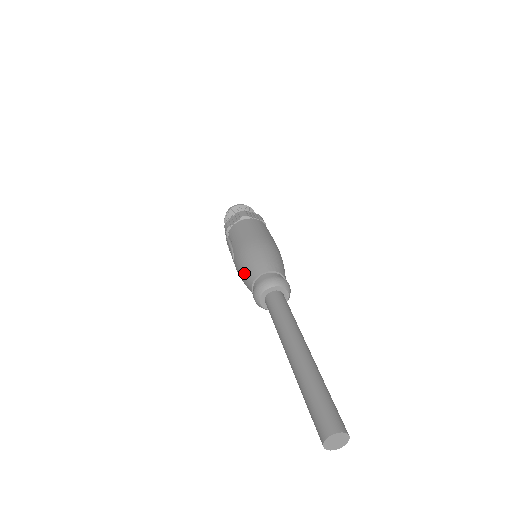
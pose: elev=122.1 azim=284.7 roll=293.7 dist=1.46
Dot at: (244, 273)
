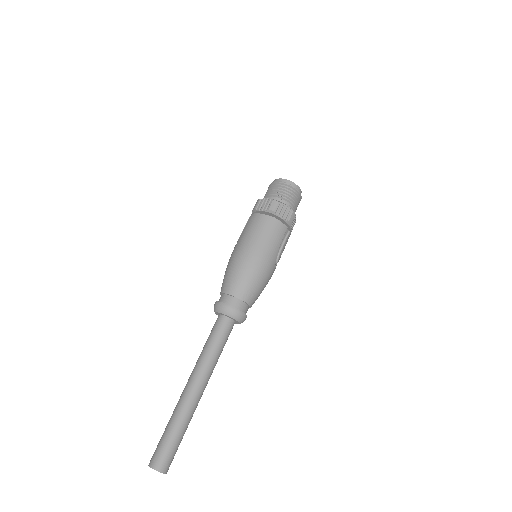
Dot at: (224, 276)
